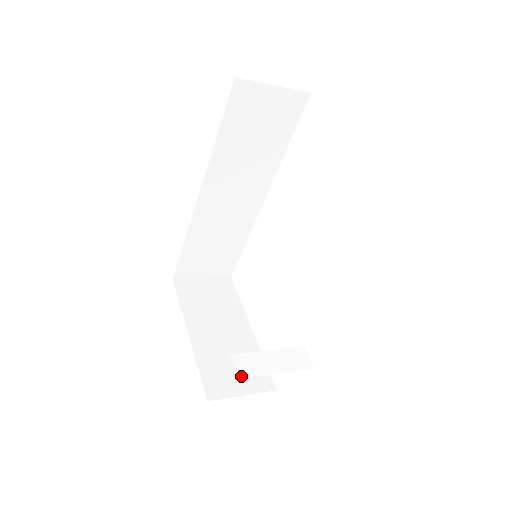
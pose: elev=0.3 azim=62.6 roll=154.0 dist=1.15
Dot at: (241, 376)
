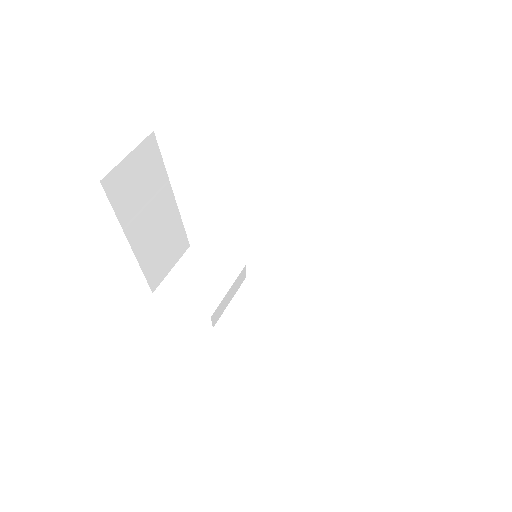
Dot at: (215, 325)
